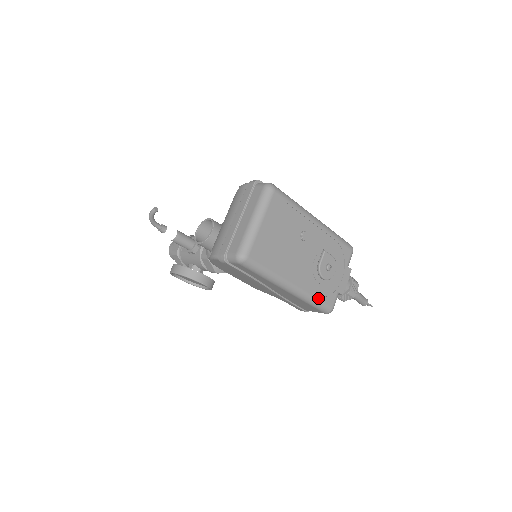
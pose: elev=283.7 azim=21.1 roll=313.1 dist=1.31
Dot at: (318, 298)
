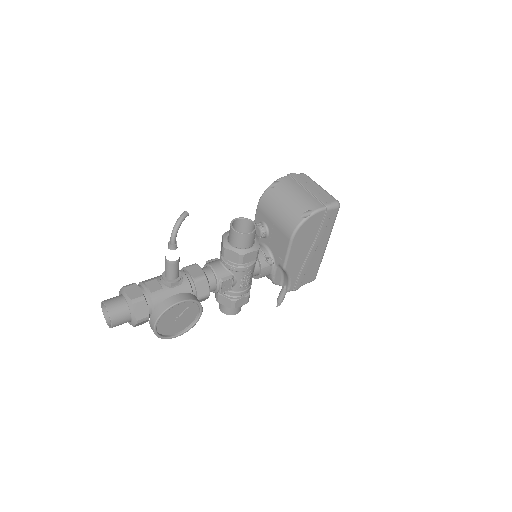
Dot at: occluded
